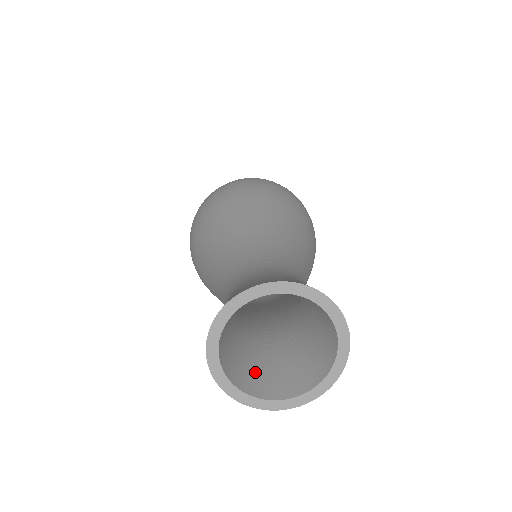
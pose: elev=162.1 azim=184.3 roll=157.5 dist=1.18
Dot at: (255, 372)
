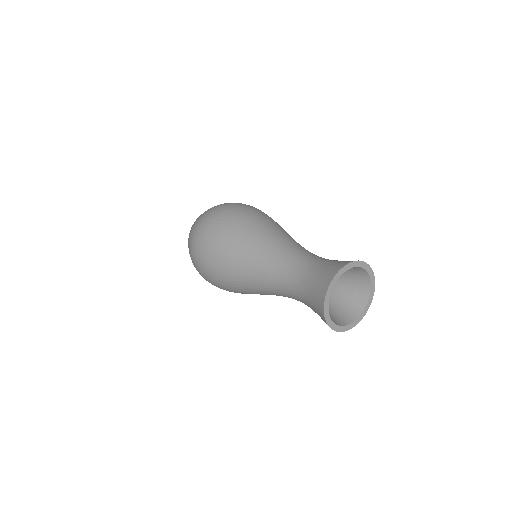
Dot at: (347, 307)
